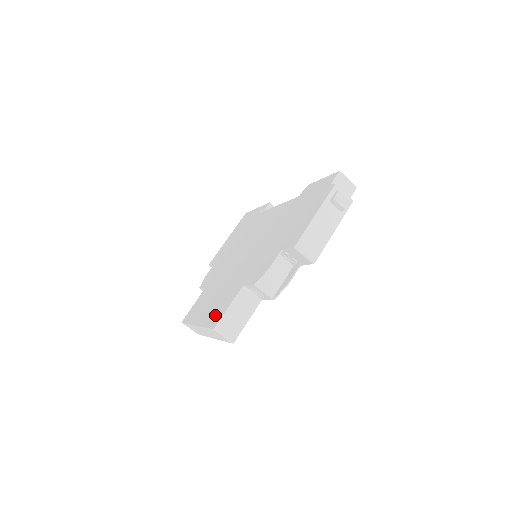
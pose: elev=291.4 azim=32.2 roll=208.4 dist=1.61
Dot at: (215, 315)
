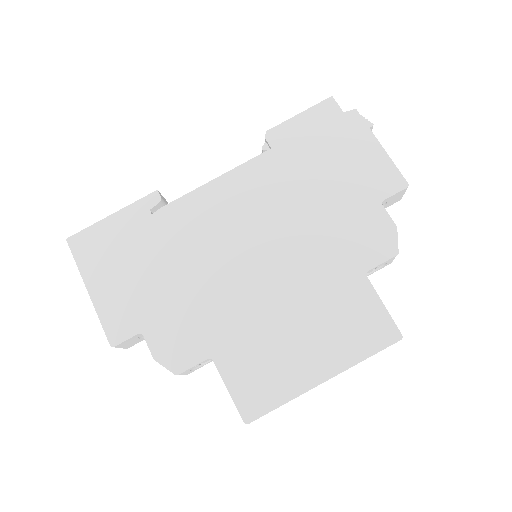
Dot at: (367, 333)
